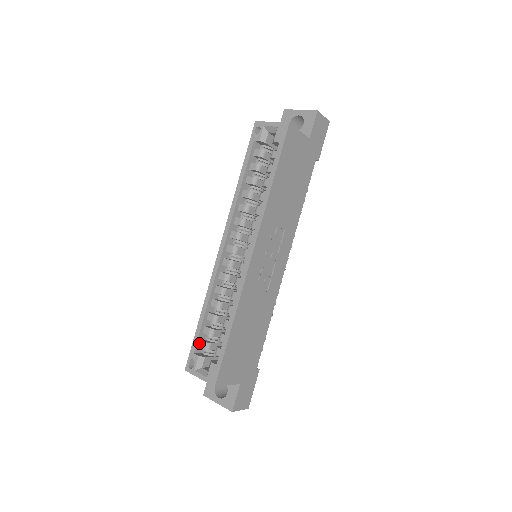
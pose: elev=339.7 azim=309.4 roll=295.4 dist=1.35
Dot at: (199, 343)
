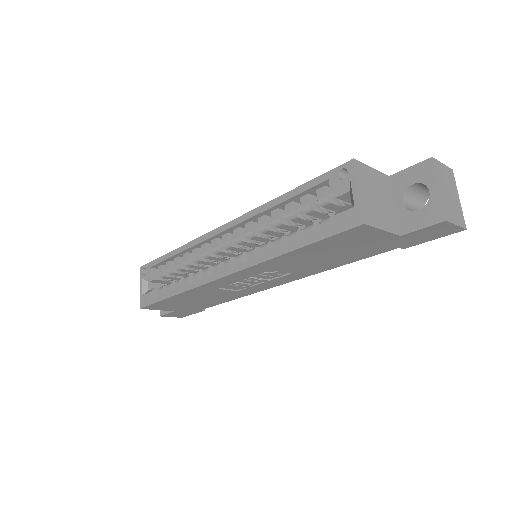
Dot at: (159, 265)
